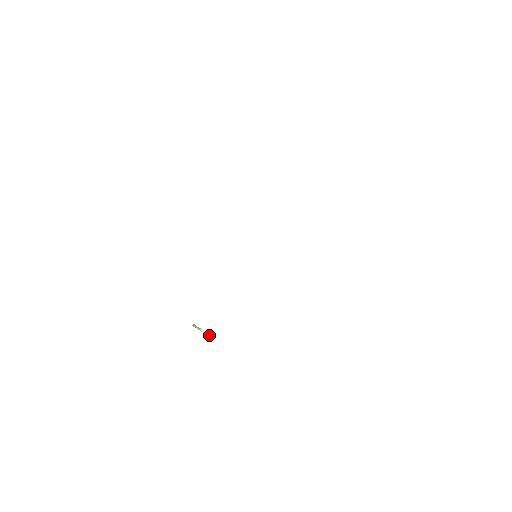
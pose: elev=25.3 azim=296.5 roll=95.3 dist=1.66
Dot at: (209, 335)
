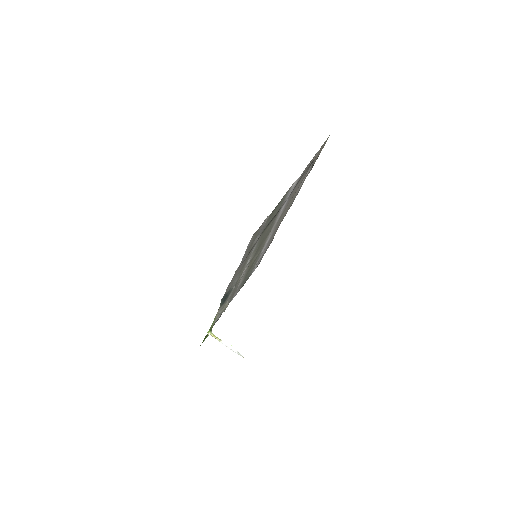
Dot at: (234, 351)
